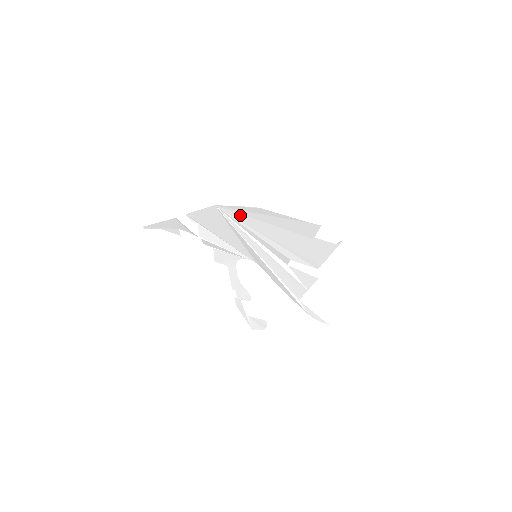
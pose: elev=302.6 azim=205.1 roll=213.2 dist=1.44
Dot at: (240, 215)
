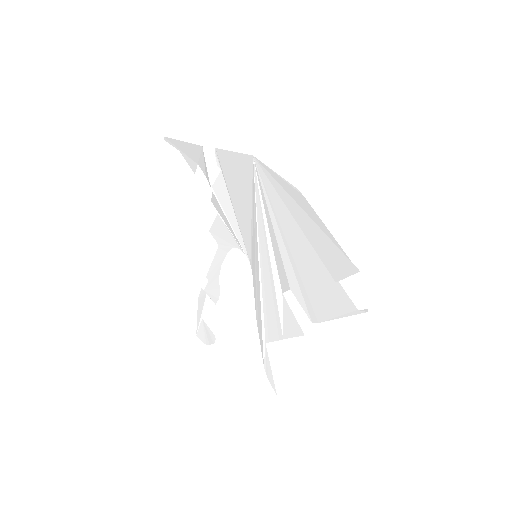
Dot at: (273, 190)
